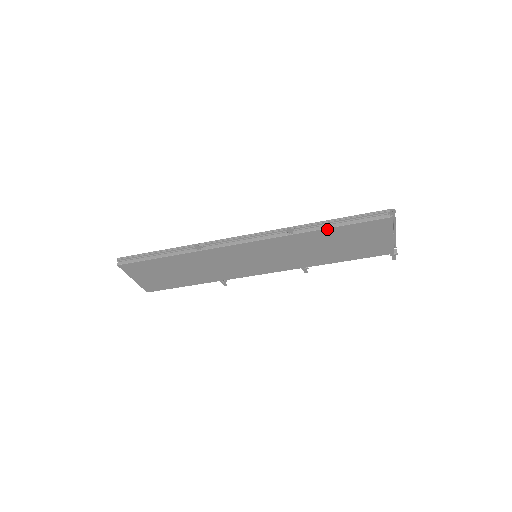
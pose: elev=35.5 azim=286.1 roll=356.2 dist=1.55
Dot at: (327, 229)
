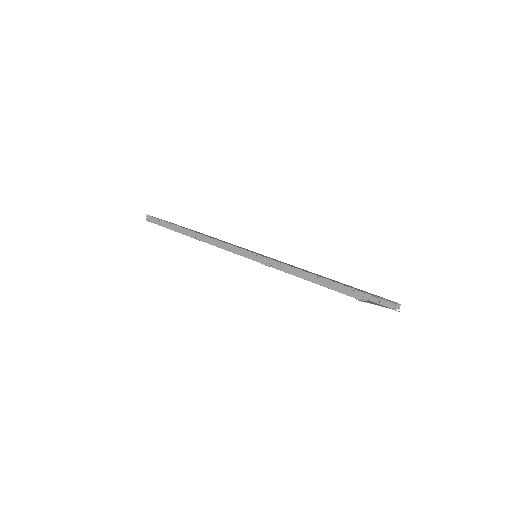
Dot at: (302, 278)
